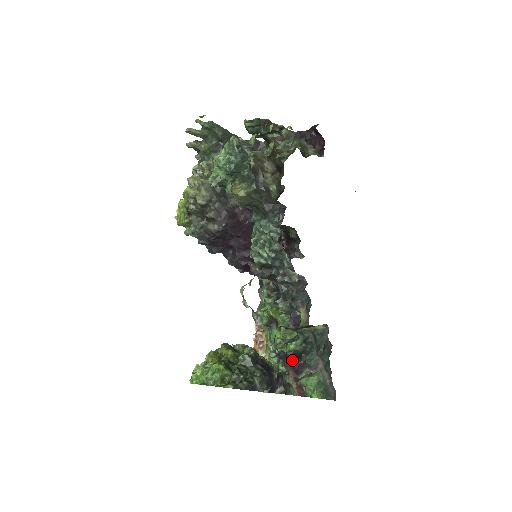
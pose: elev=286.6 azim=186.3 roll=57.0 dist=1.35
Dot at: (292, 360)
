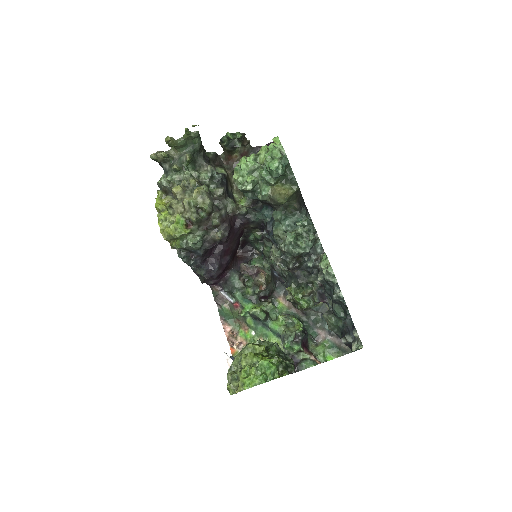
Dot at: (330, 329)
